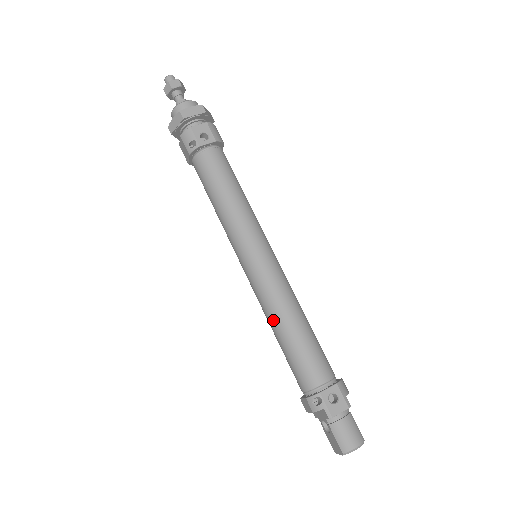
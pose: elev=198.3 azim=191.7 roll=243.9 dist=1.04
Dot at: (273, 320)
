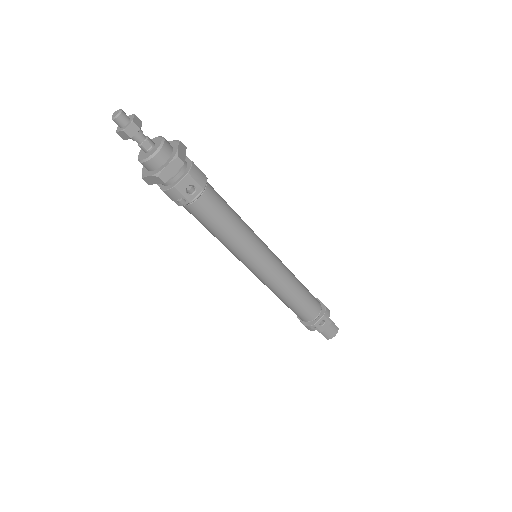
Dot at: (278, 296)
